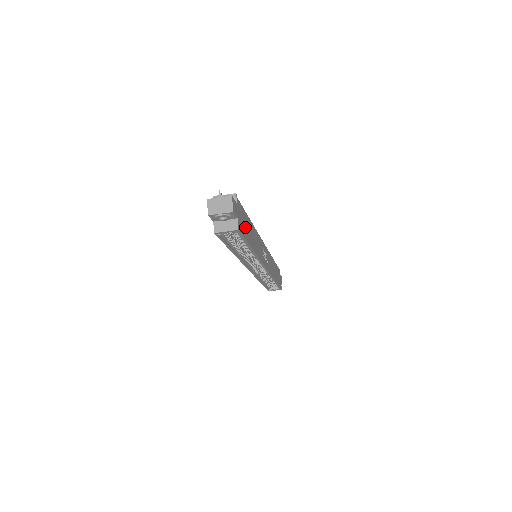
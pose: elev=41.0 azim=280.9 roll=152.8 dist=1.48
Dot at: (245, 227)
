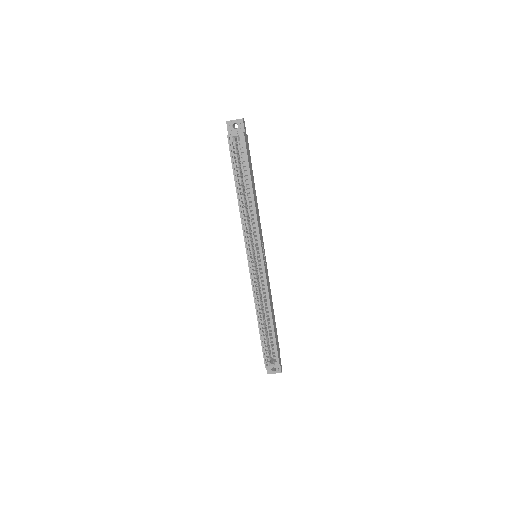
Dot at: (249, 162)
